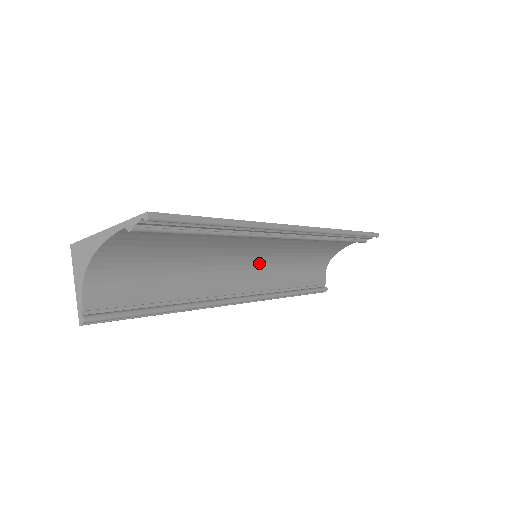
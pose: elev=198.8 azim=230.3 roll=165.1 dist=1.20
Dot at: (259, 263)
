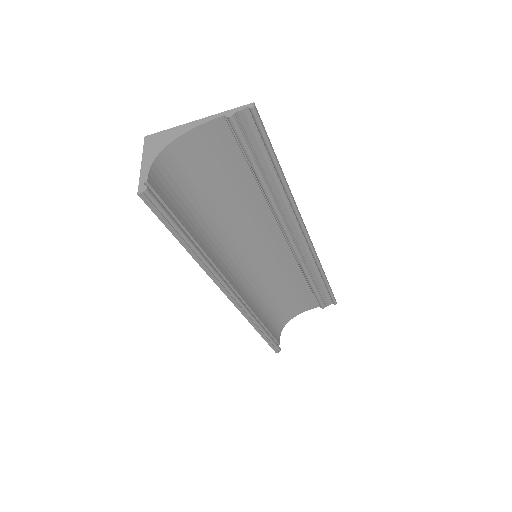
Dot at: (250, 273)
